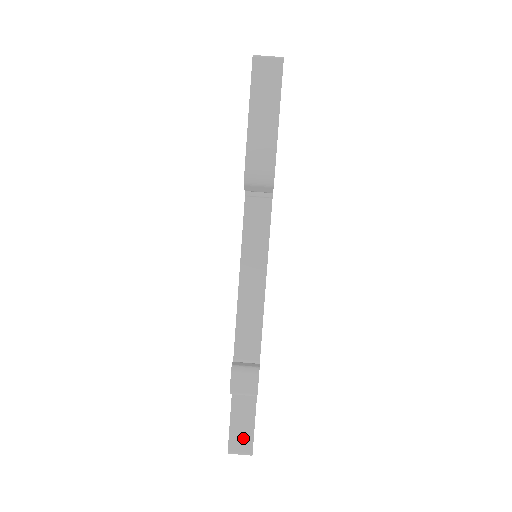
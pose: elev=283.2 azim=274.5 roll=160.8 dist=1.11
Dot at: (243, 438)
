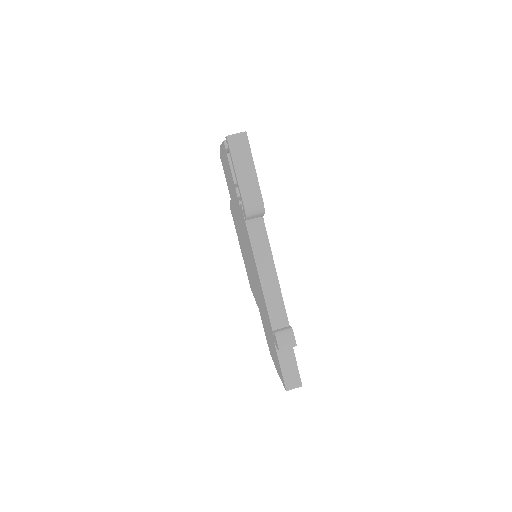
Dot at: (293, 377)
